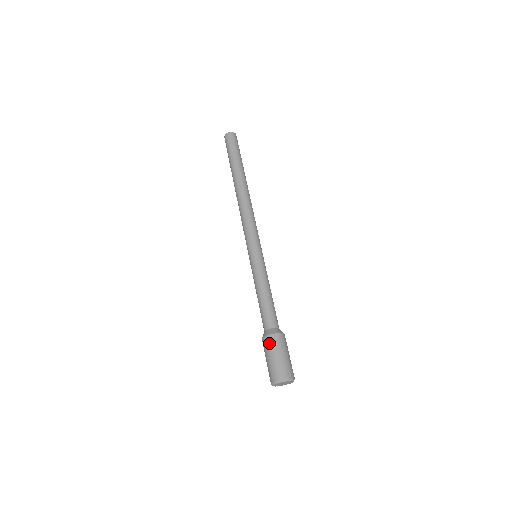
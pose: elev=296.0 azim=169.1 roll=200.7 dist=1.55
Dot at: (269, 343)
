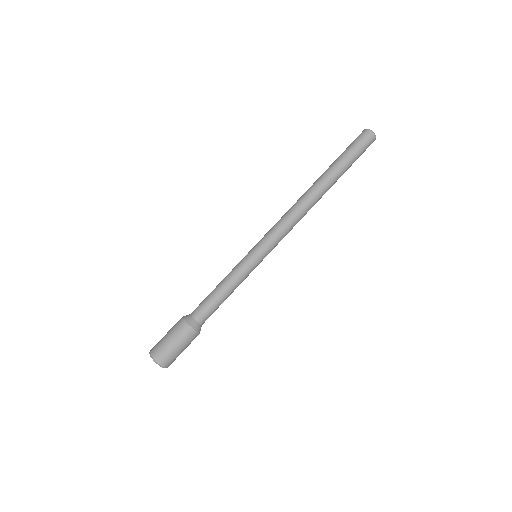
Dot at: (188, 336)
